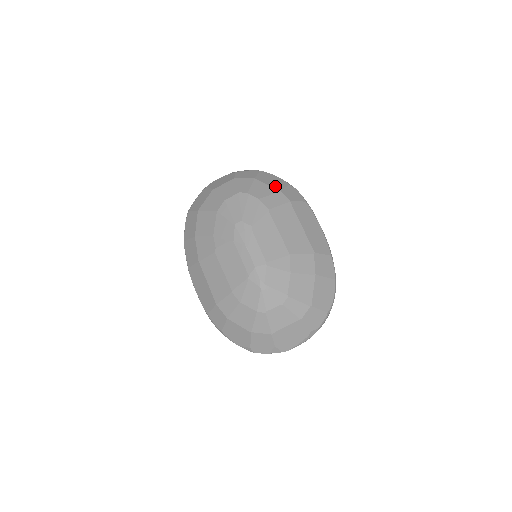
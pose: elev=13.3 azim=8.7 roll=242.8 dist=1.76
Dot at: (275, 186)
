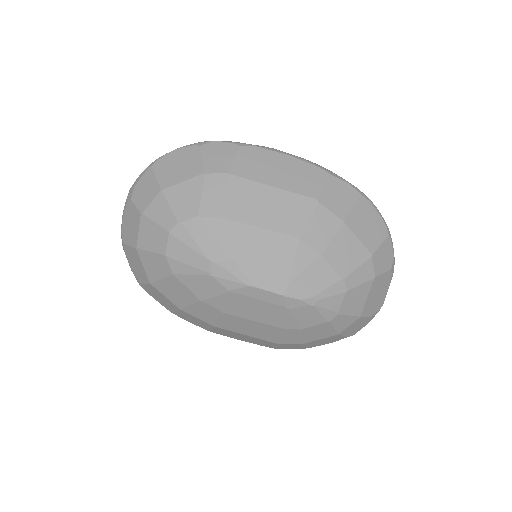
Dot at: (191, 173)
